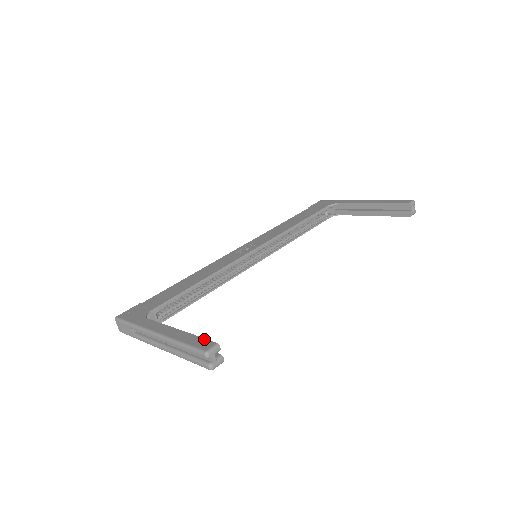
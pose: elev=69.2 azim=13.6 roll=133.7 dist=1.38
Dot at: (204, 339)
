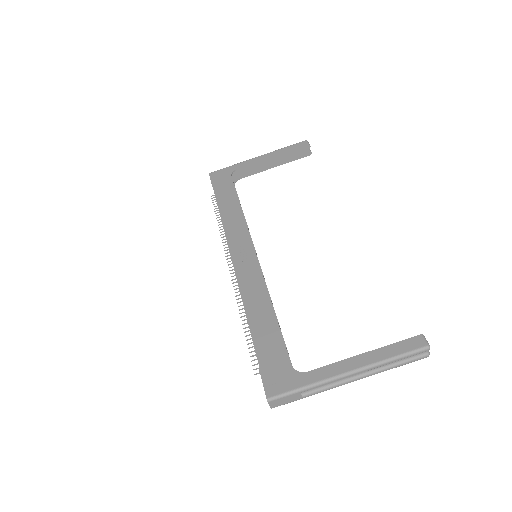
Dot at: (405, 340)
